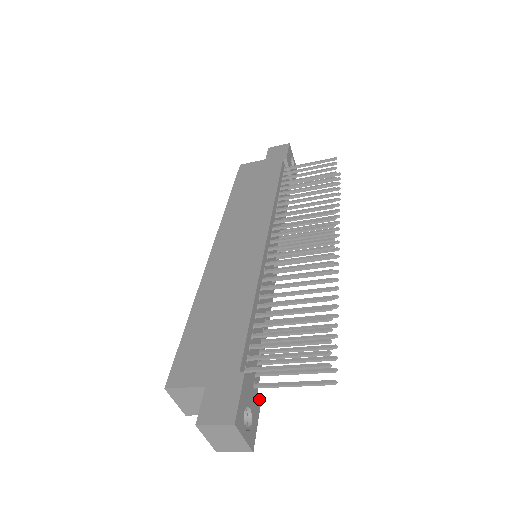
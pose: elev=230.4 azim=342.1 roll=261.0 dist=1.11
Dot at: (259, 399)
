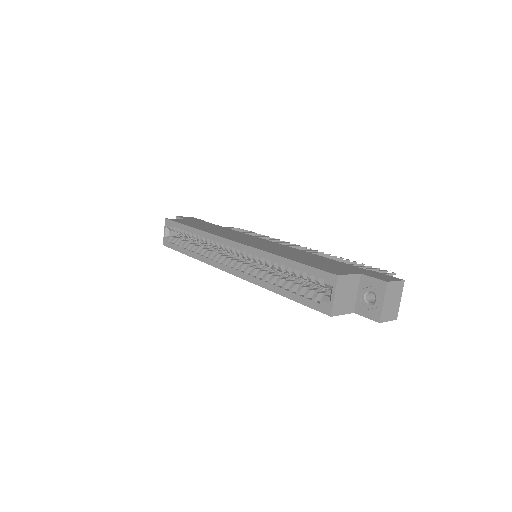
Dot at: occluded
